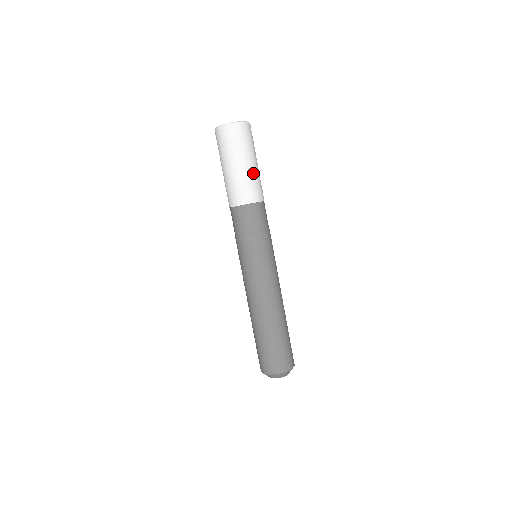
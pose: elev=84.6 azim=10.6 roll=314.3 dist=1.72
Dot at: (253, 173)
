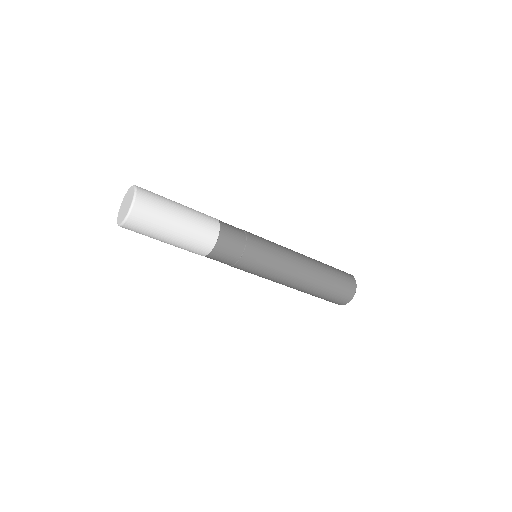
Dot at: (190, 220)
